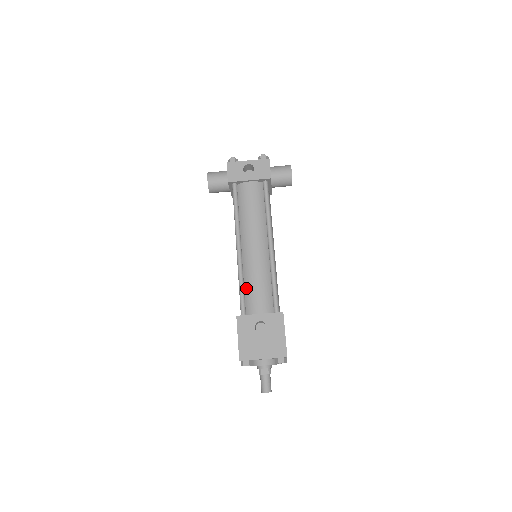
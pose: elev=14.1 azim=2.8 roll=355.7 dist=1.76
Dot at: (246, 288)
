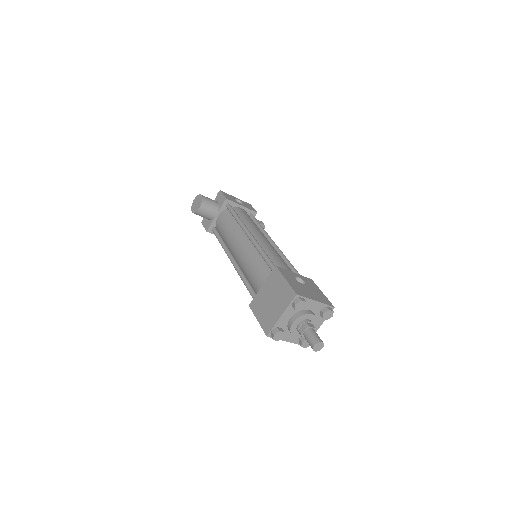
Dot at: occluded
